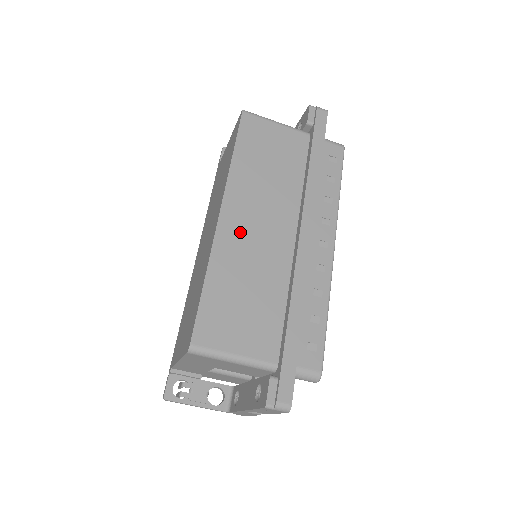
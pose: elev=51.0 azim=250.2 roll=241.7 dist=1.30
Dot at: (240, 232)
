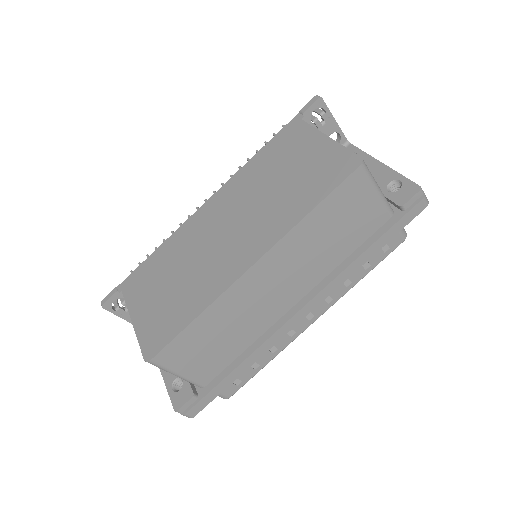
Dot at: (256, 287)
